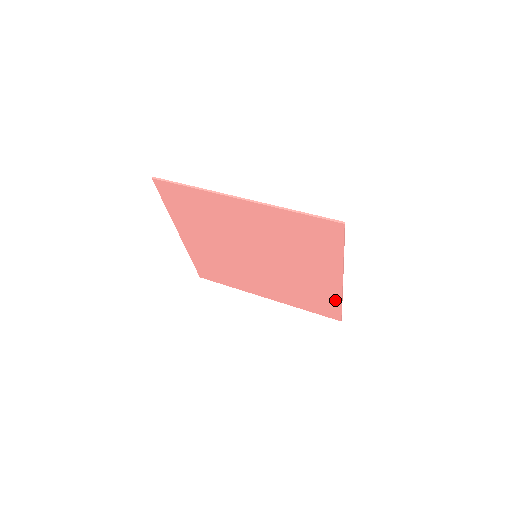
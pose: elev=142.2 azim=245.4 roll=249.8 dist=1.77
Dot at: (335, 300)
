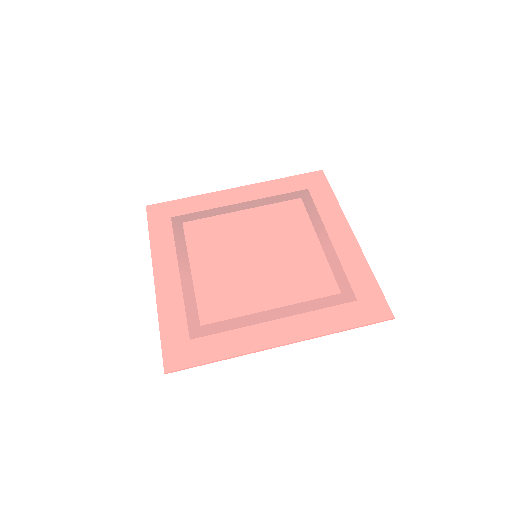
Dot at: (330, 204)
